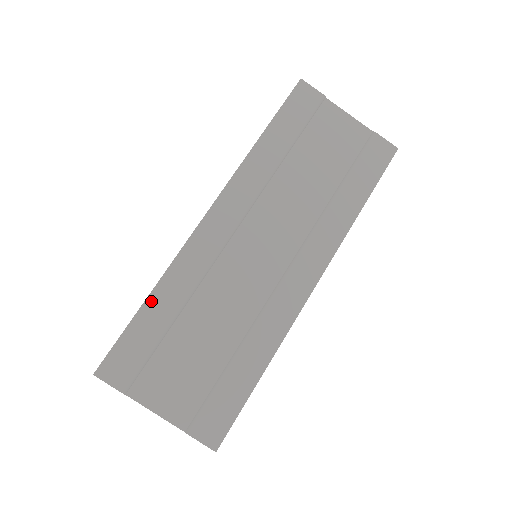
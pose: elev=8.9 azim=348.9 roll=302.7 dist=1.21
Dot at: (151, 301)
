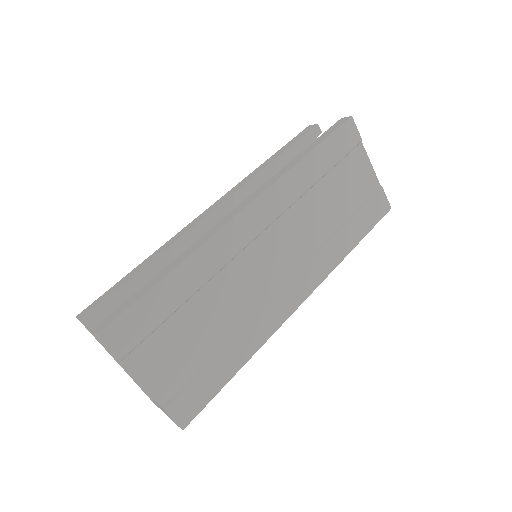
Dot at: (173, 276)
